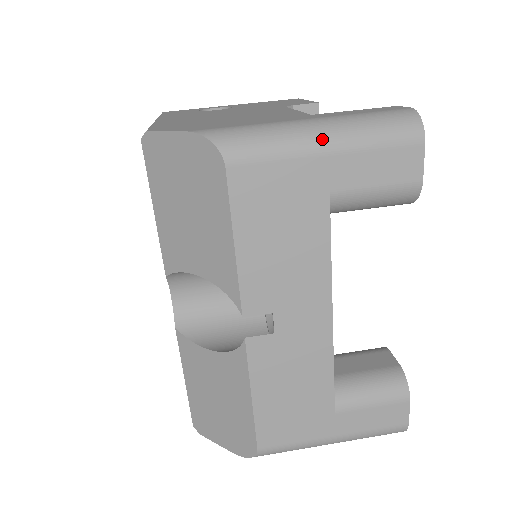
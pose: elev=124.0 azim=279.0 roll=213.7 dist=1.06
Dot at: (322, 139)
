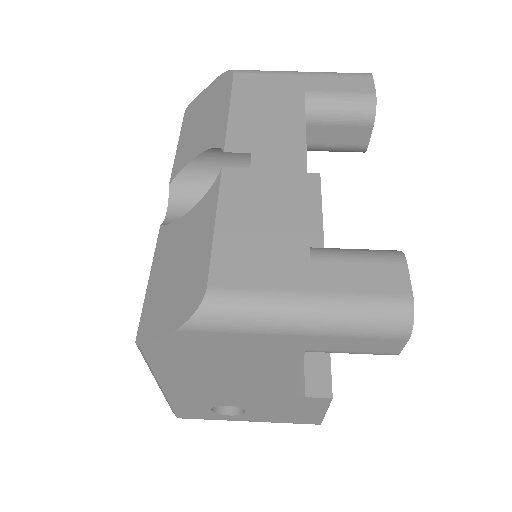
Dot at: (300, 72)
